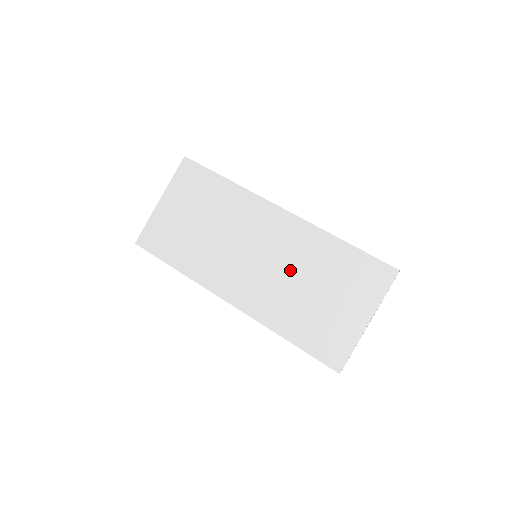
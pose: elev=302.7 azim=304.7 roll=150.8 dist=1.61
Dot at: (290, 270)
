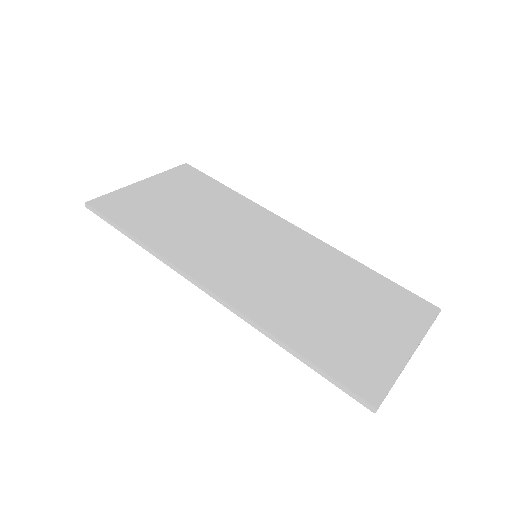
Dot at: (302, 277)
